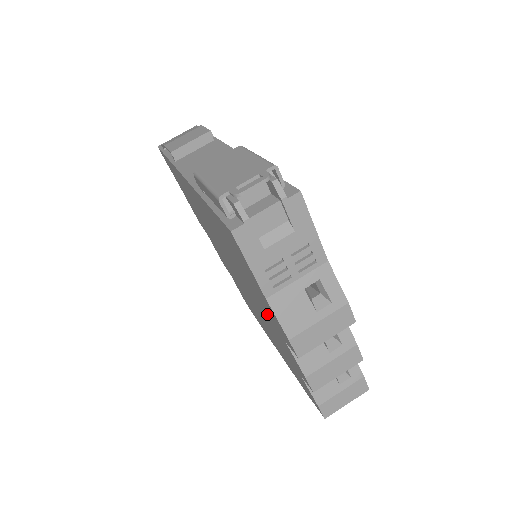
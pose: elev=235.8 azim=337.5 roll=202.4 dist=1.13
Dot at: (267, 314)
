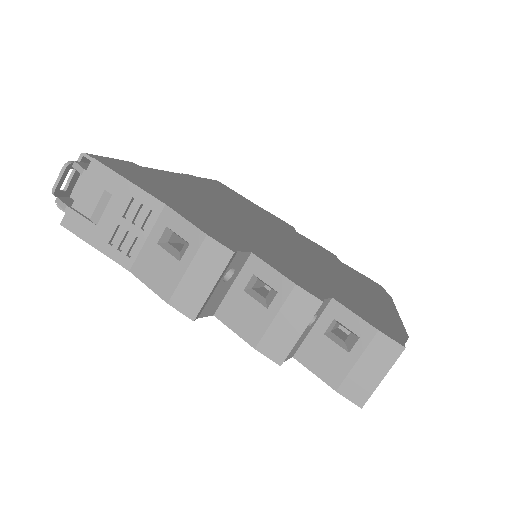
Dot at: occluded
